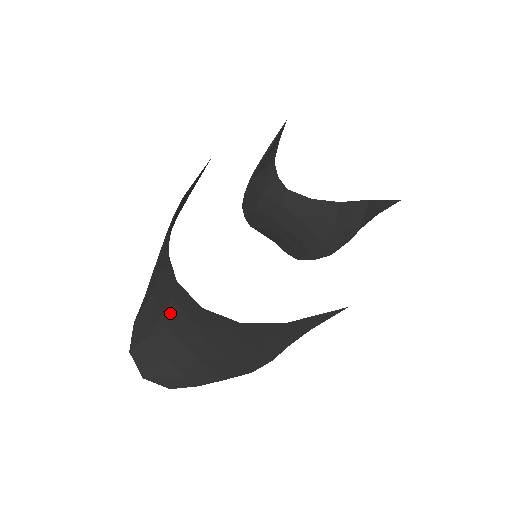
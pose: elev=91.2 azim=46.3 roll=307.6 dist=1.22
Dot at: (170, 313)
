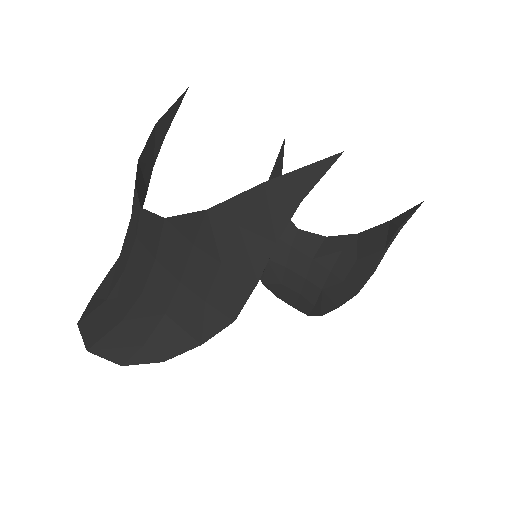
Dot at: (133, 260)
